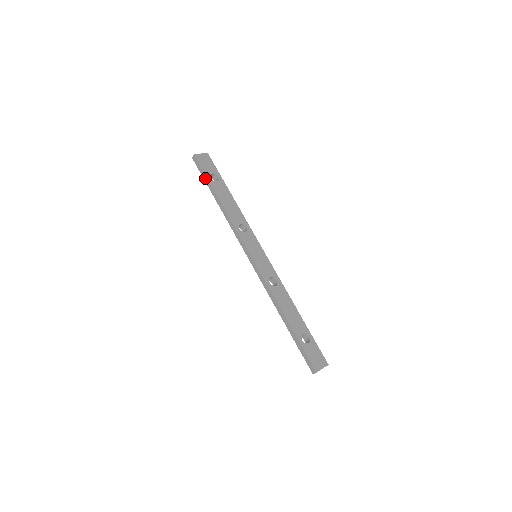
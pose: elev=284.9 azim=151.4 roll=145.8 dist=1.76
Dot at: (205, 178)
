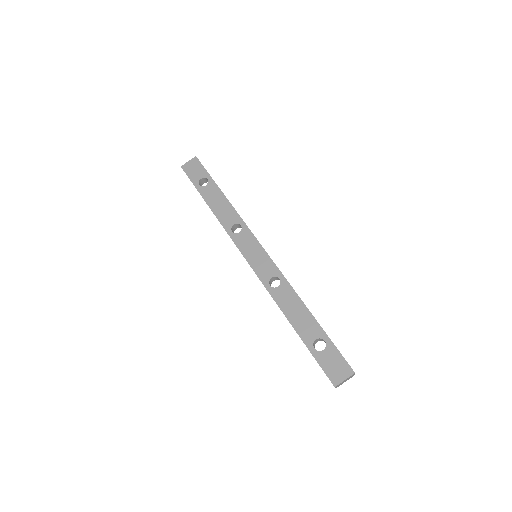
Dot at: (195, 187)
